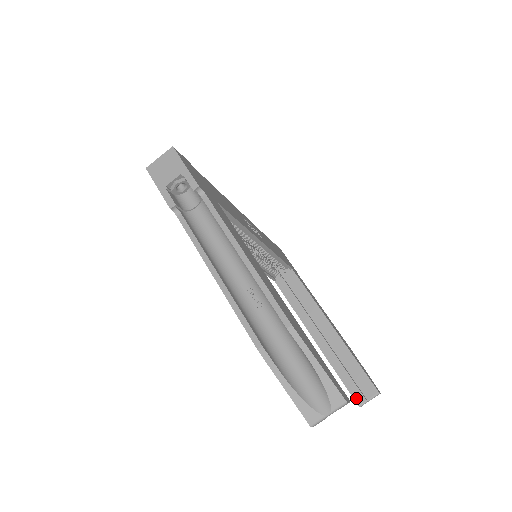
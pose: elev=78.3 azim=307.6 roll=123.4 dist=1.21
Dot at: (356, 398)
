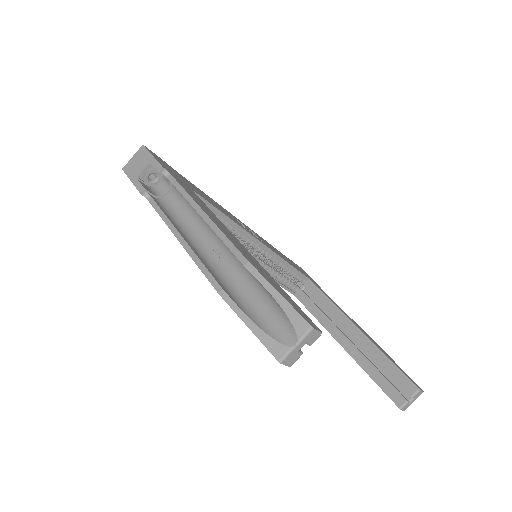
Dot at: (395, 400)
